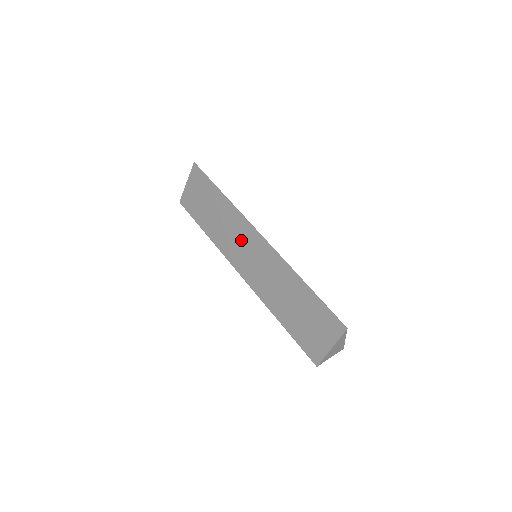
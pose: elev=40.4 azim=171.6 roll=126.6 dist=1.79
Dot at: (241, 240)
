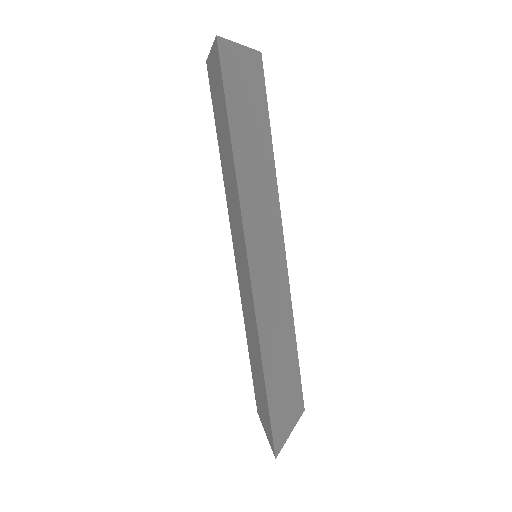
Dot at: (237, 232)
